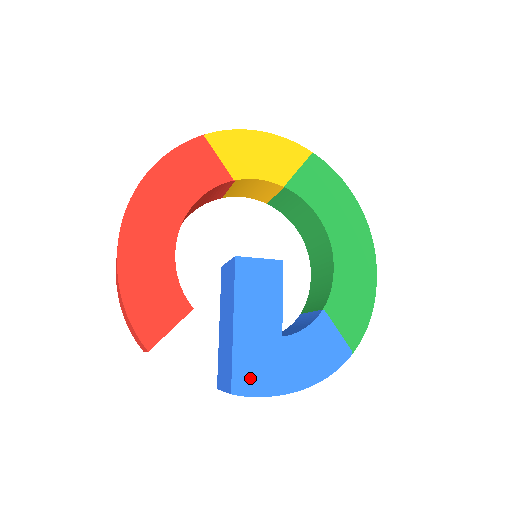
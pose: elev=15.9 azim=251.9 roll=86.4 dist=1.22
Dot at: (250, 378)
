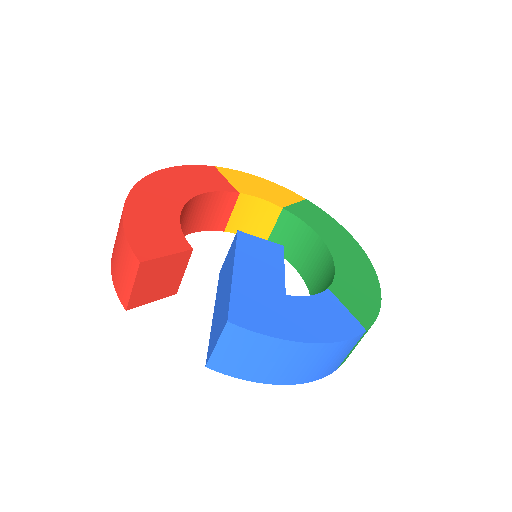
Dot at: (250, 315)
